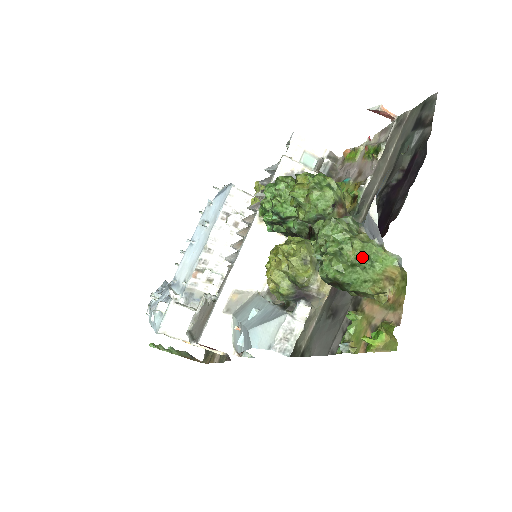
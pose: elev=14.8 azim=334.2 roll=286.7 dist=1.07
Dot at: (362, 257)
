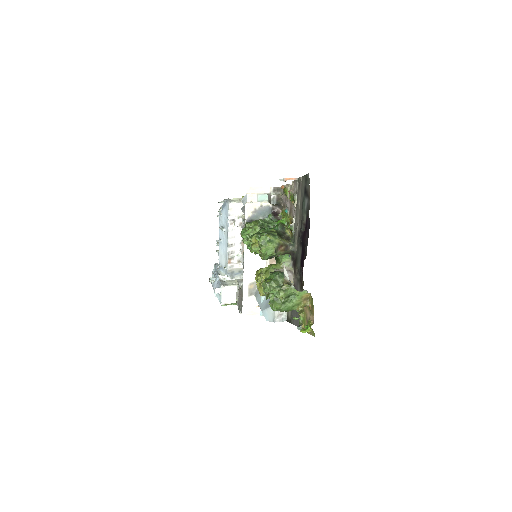
Dot at: (288, 296)
